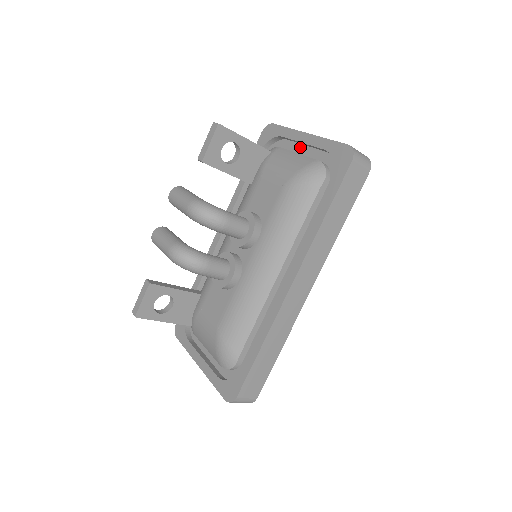
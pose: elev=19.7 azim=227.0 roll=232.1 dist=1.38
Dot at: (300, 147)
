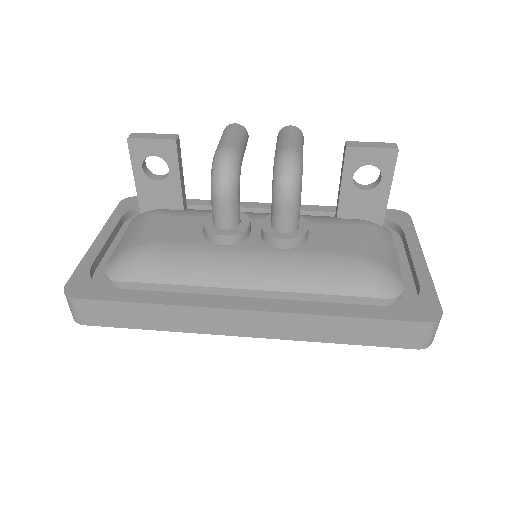
Dot at: (403, 257)
